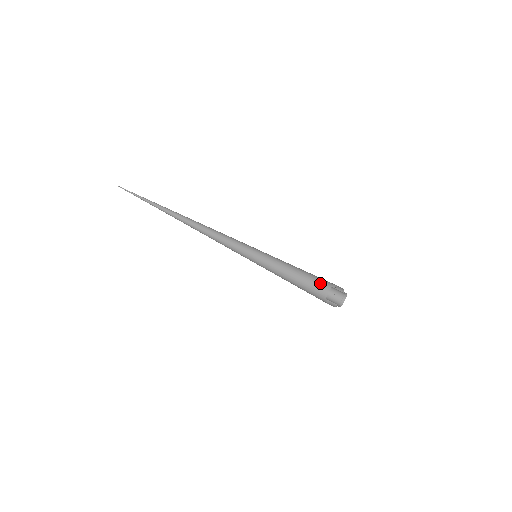
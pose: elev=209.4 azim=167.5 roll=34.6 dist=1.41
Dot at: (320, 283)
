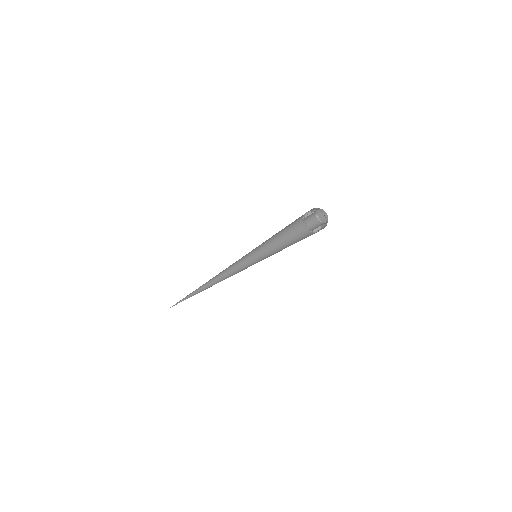
Dot at: (298, 218)
